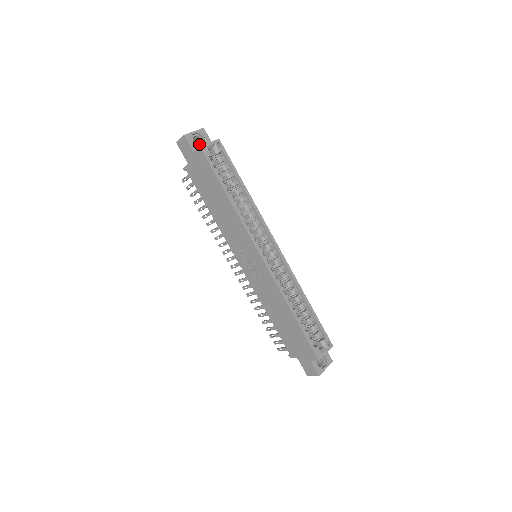
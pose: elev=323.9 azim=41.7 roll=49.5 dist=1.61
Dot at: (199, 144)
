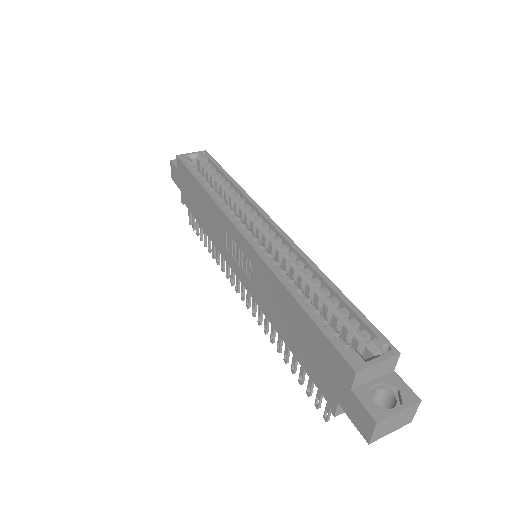
Dot at: occluded
